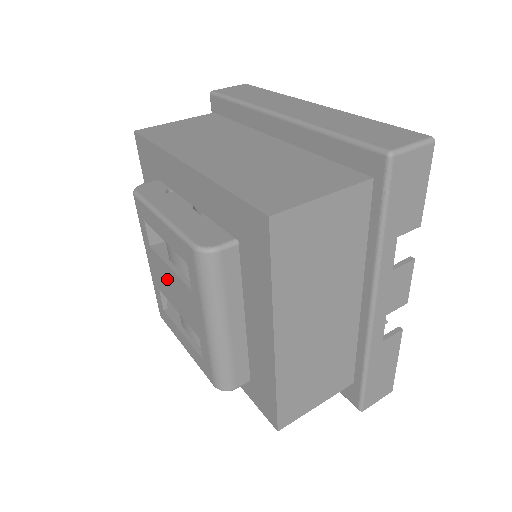
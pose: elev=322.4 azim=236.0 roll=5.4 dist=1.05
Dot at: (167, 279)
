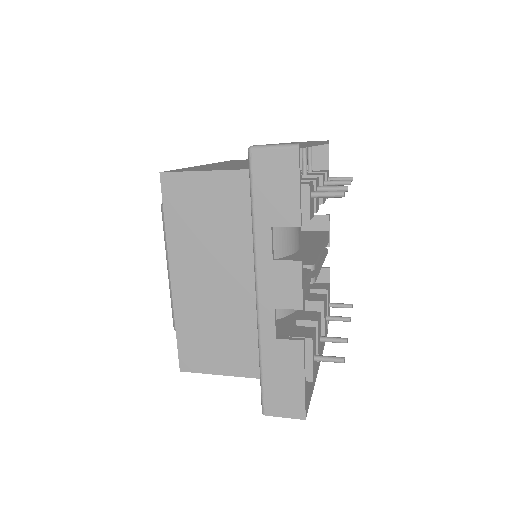
Dot at: occluded
